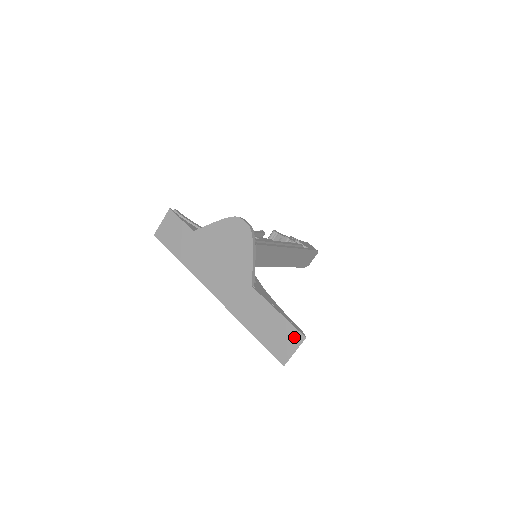
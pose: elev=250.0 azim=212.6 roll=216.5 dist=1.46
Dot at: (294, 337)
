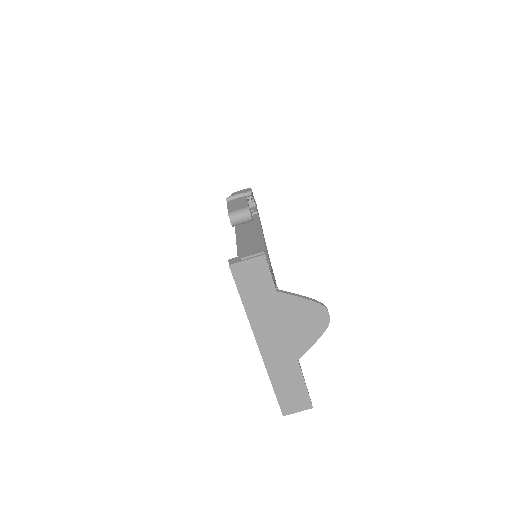
Dot at: (305, 404)
